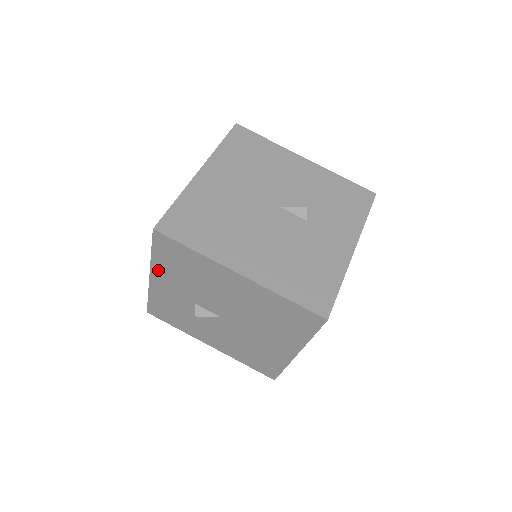
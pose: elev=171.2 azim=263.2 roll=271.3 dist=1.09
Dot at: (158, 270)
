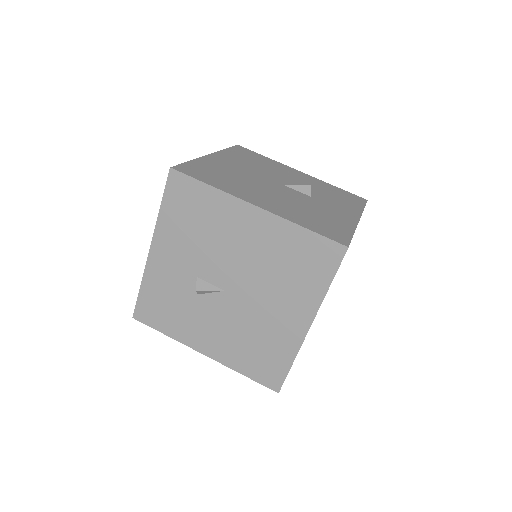
Dot at: (163, 233)
